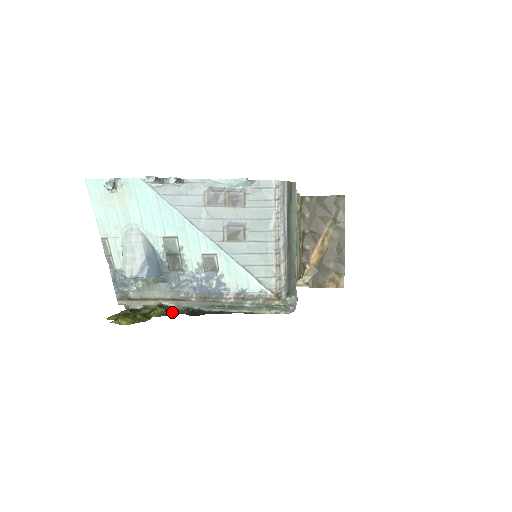
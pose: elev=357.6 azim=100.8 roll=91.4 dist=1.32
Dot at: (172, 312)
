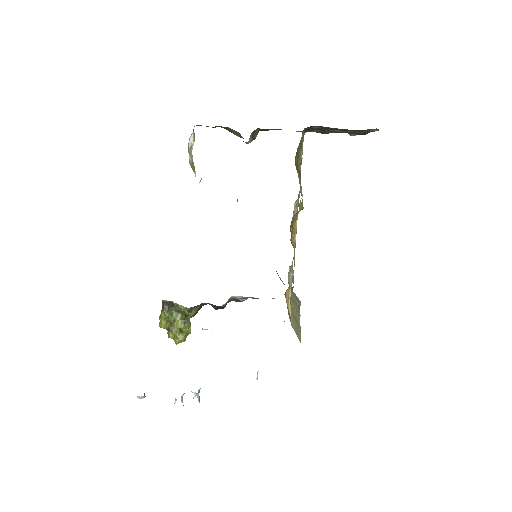
Dot at: (200, 307)
